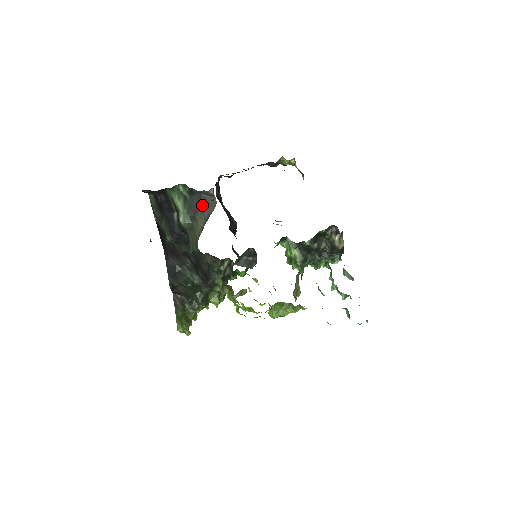
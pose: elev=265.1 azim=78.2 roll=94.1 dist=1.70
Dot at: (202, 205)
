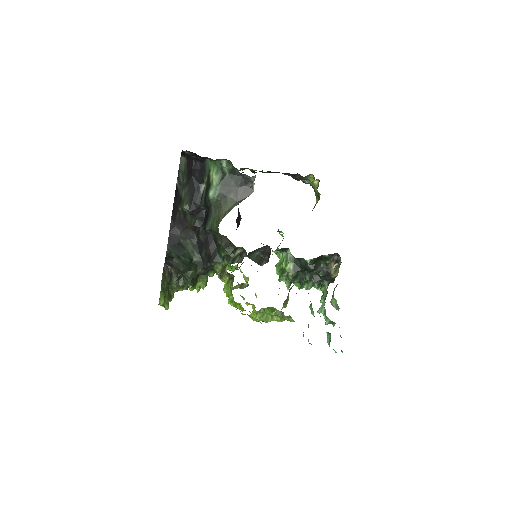
Dot at: (238, 188)
